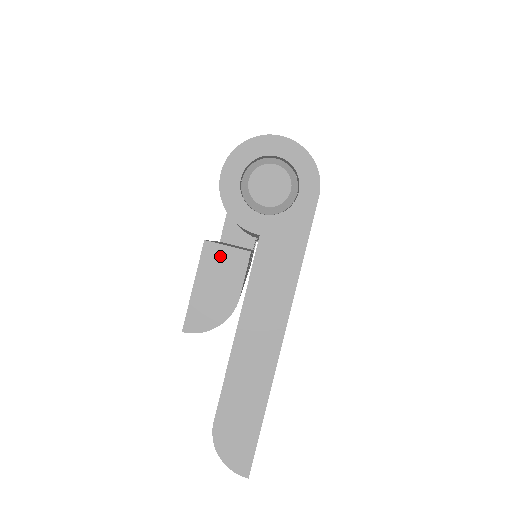
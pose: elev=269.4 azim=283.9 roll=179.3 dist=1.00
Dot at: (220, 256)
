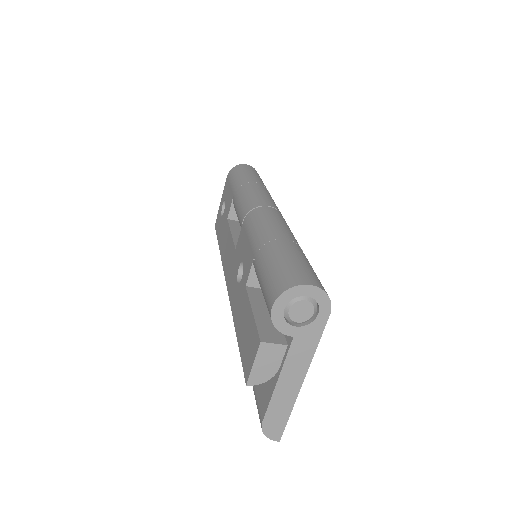
Dot at: (270, 349)
